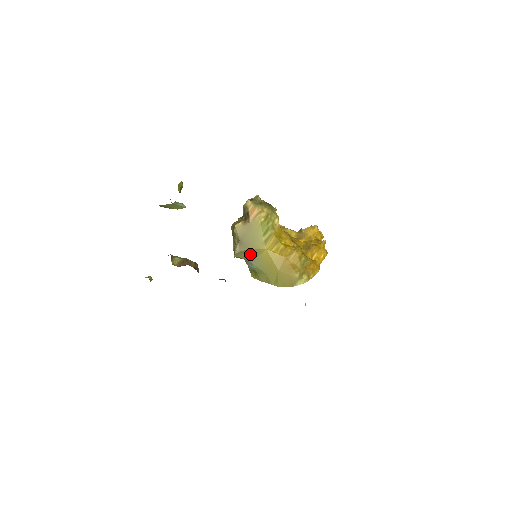
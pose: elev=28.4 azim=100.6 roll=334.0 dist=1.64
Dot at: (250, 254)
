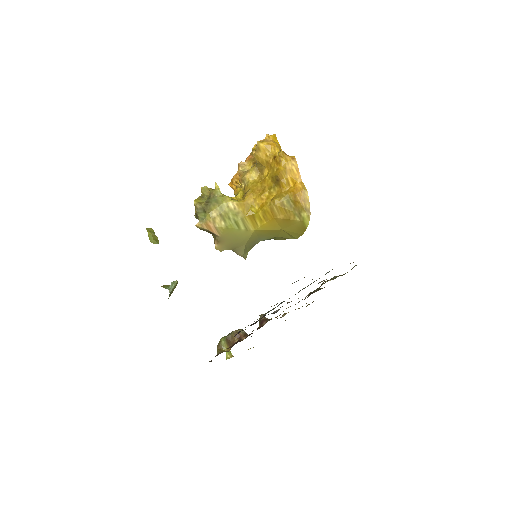
Dot at: (251, 243)
